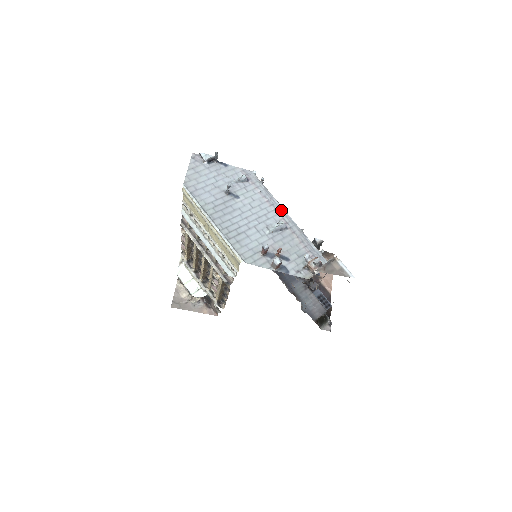
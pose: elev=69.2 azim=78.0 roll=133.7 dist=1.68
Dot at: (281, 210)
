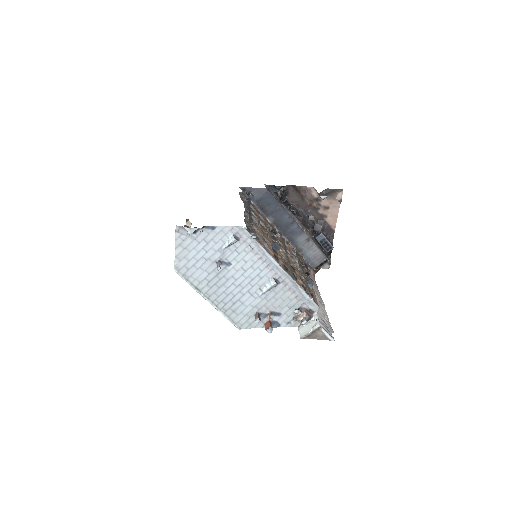
Dot at: (274, 265)
